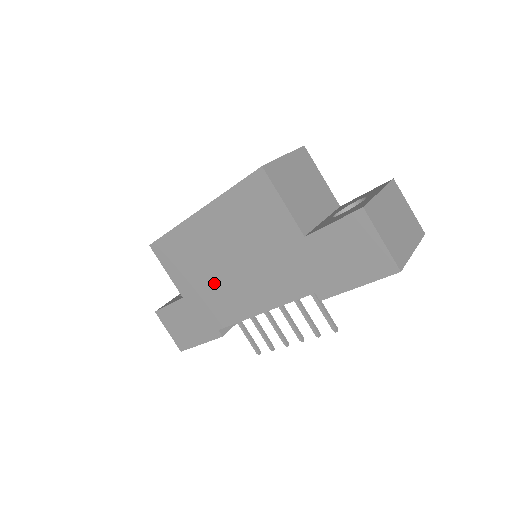
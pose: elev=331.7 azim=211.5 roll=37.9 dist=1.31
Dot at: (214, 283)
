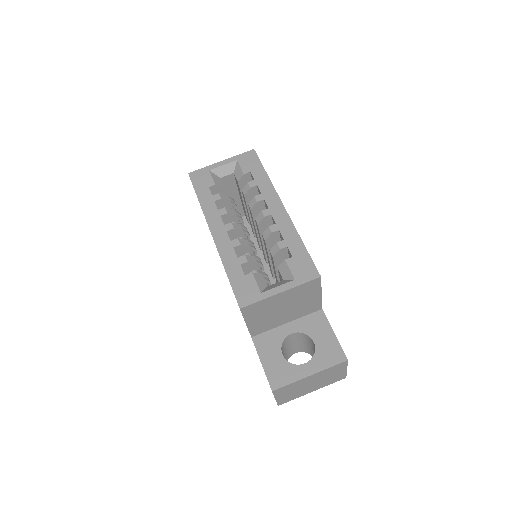
Dot at: occluded
